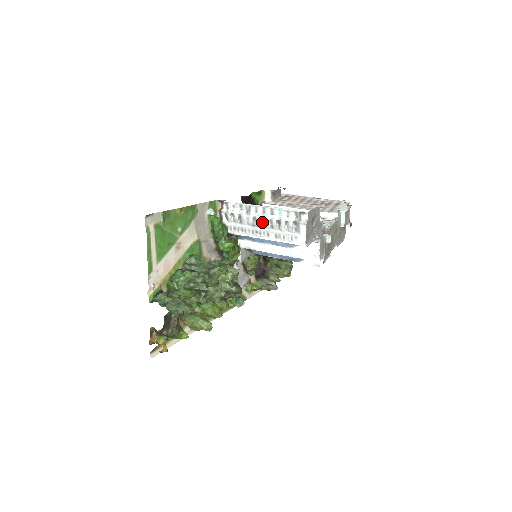
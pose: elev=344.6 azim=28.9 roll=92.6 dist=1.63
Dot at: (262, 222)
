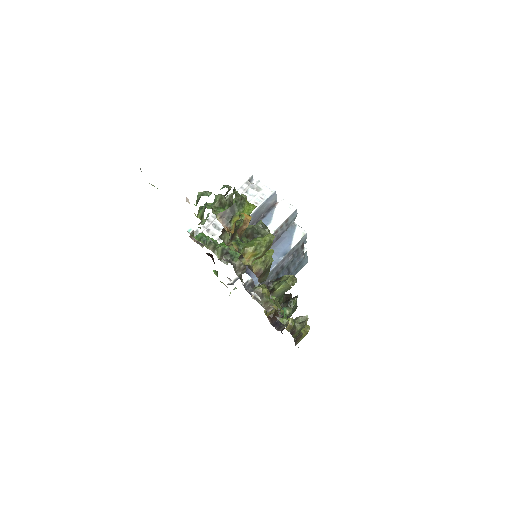
Dot at: occluded
